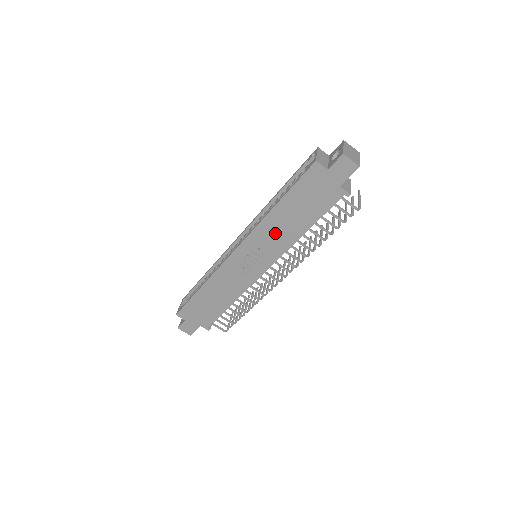
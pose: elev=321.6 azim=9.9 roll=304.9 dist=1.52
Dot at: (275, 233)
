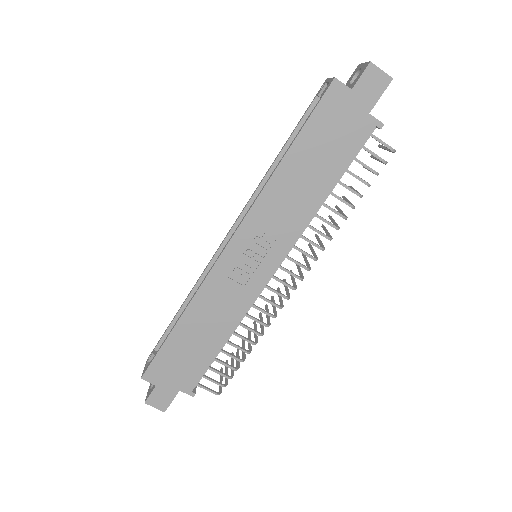
Dot at: (285, 204)
